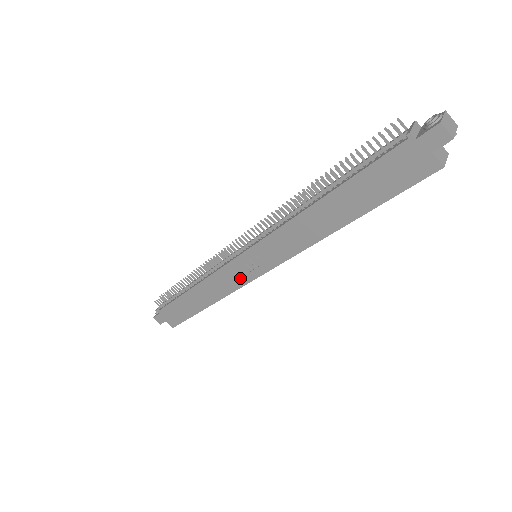
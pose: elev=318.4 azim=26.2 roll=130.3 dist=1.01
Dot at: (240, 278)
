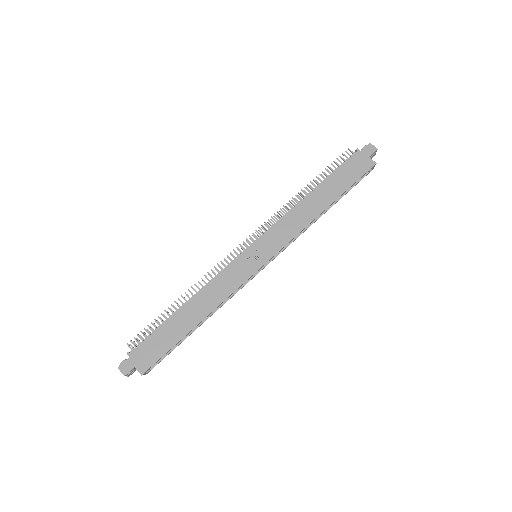
Dot at: (243, 274)
